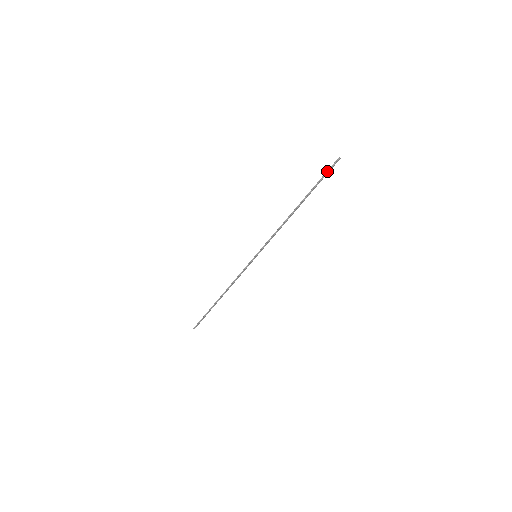
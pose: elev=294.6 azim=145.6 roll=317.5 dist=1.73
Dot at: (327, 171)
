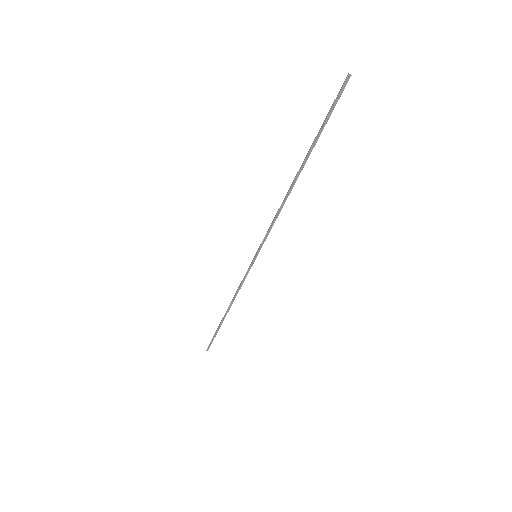
Dot at: (333, 105)
